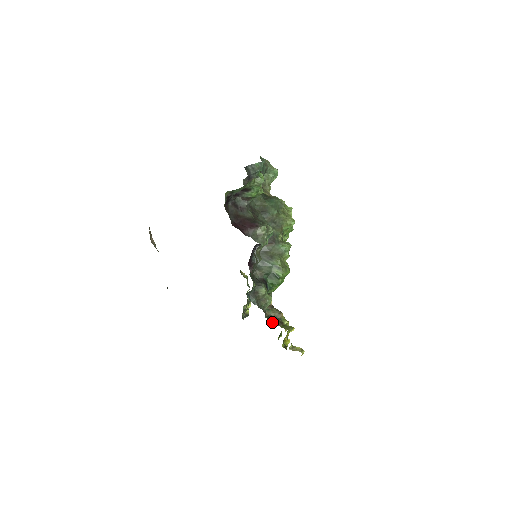
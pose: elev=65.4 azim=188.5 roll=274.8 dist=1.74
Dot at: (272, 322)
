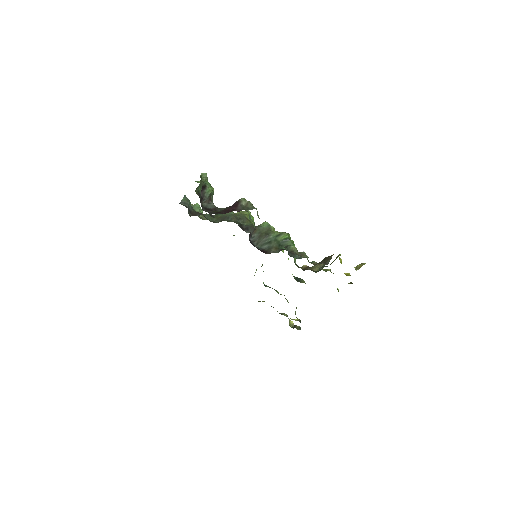
Dot at: (325, 262)
